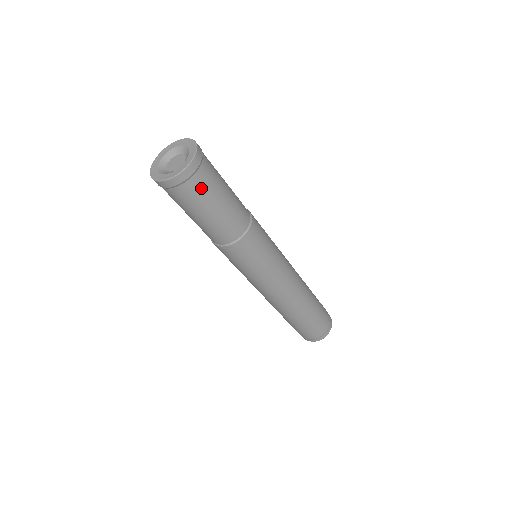
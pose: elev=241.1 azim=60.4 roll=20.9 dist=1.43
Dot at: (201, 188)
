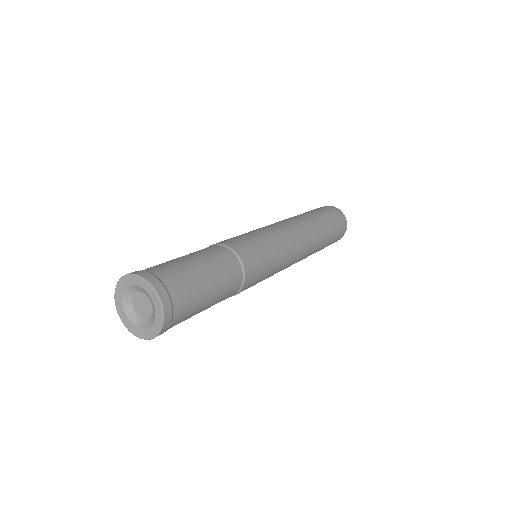
Dot at: (186, 309)
